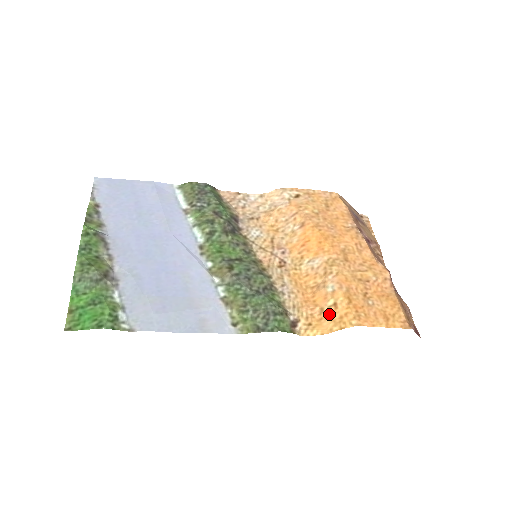
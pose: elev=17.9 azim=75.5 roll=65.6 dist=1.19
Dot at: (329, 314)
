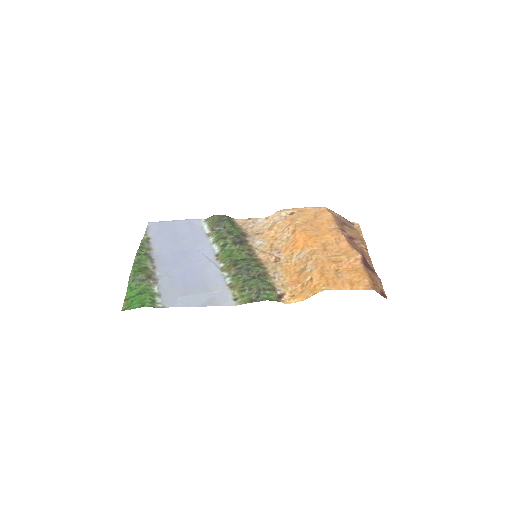
Dot at: (307, 287)
